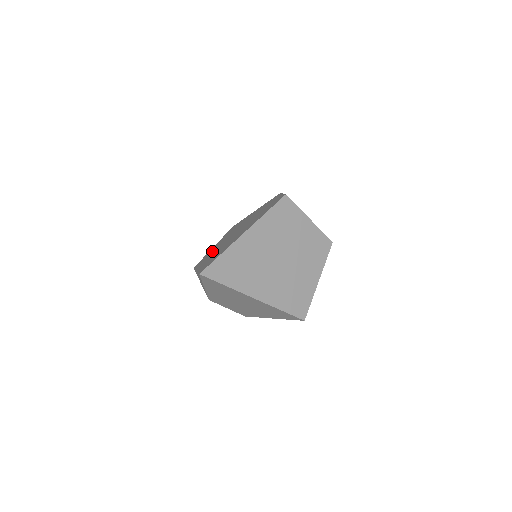
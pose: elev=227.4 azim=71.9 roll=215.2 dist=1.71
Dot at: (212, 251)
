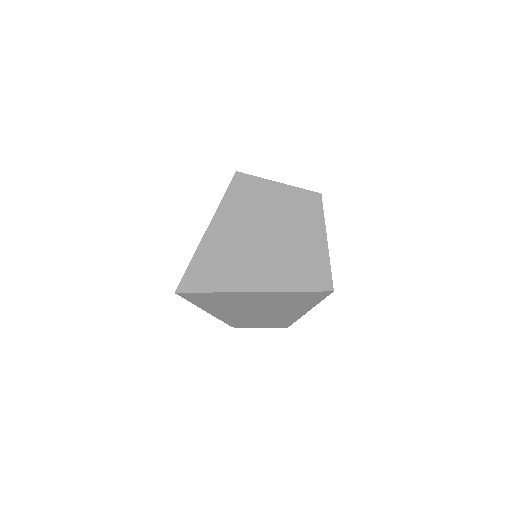
Dot at: occluded
